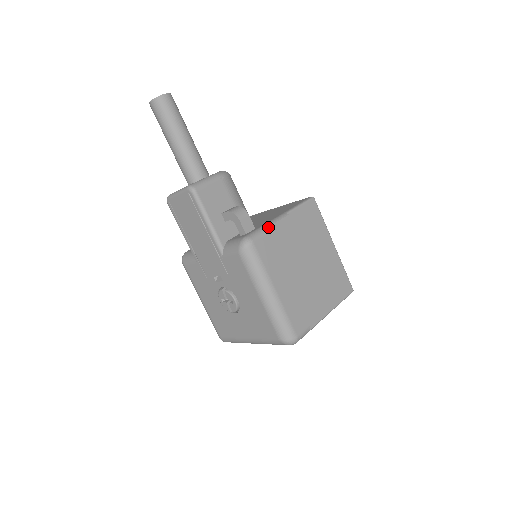
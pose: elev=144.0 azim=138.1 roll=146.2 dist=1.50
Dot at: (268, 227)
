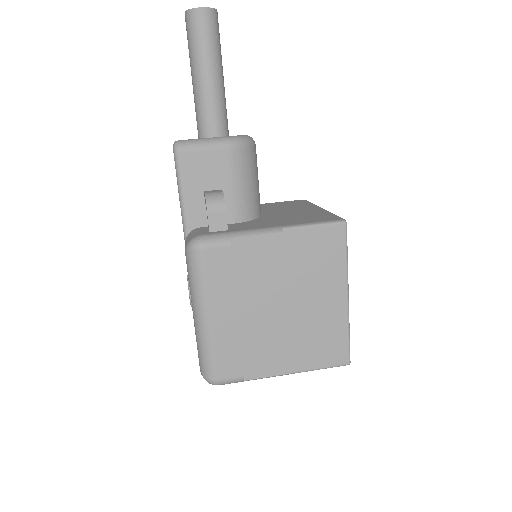
Dot at: (239, 237)
